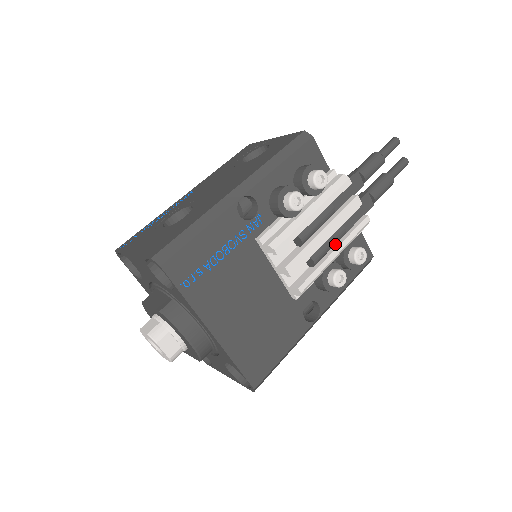
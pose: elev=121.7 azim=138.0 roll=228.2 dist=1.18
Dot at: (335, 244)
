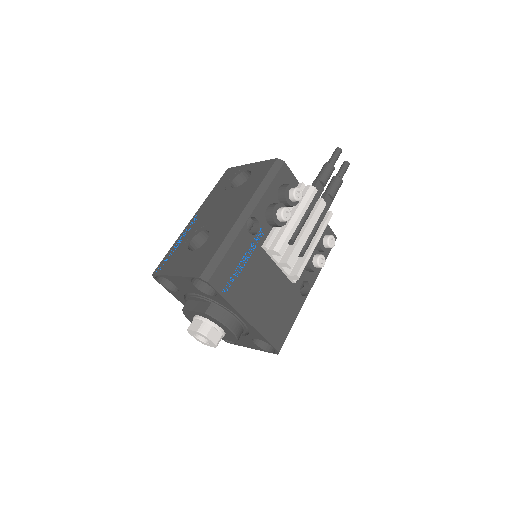
Dot at: (313, 237)
